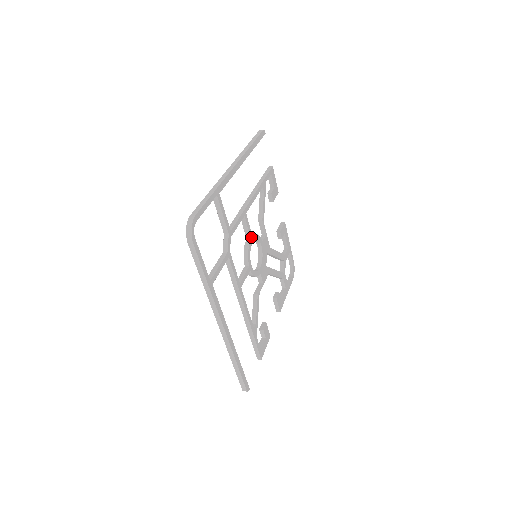
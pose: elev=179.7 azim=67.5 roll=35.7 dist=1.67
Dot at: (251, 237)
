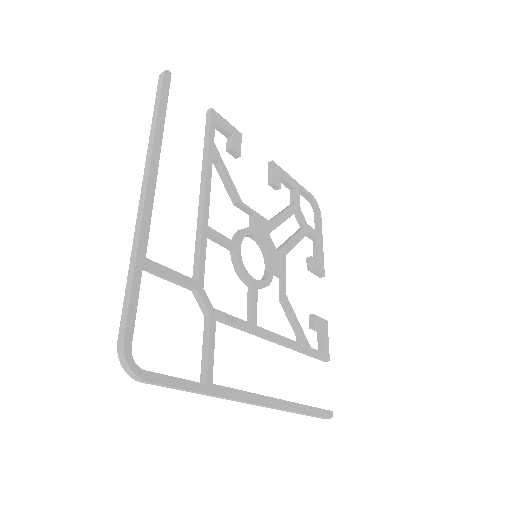
Dot at: (234, 246)
